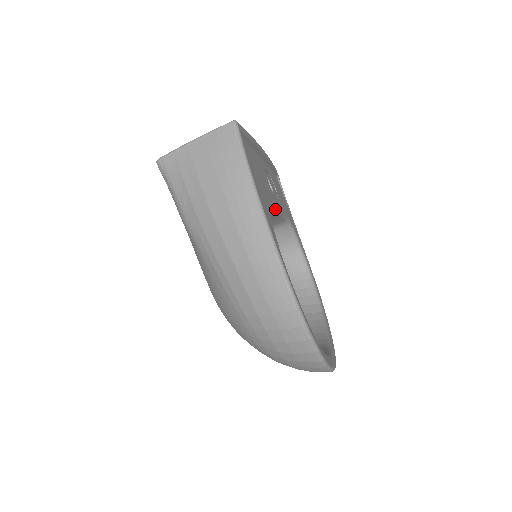
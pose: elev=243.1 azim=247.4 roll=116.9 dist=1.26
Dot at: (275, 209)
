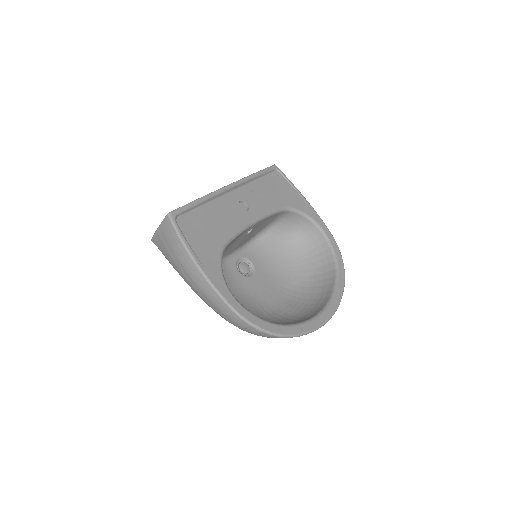
Dot at: (248, 227)
